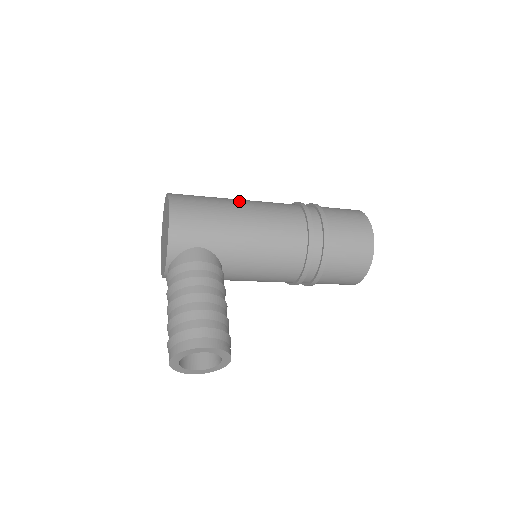
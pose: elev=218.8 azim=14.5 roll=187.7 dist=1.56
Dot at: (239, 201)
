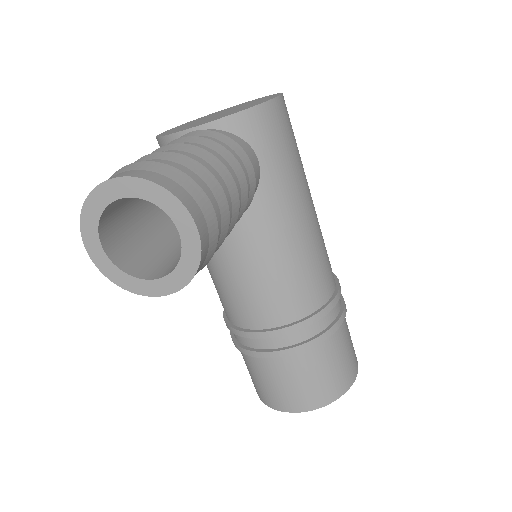
Dot at: occluded
